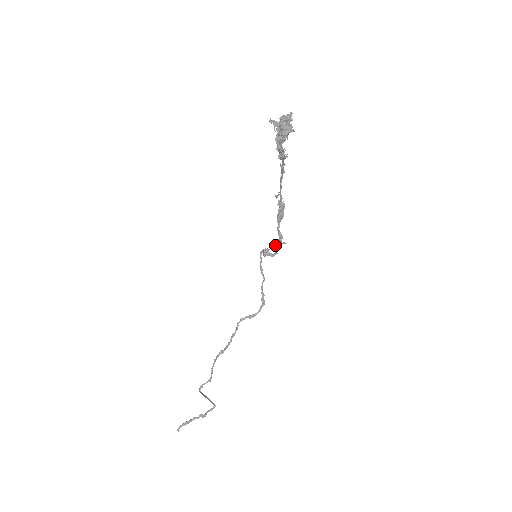
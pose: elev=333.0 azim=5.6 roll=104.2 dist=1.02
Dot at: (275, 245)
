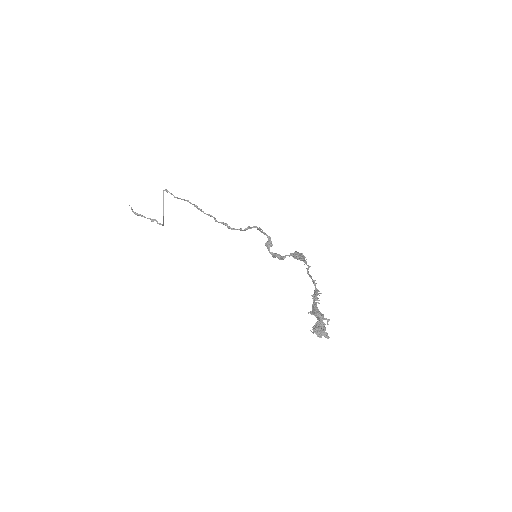
Dot at: (276, 254)
